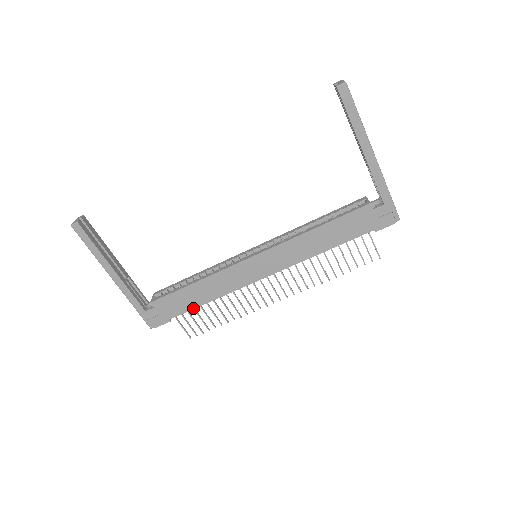
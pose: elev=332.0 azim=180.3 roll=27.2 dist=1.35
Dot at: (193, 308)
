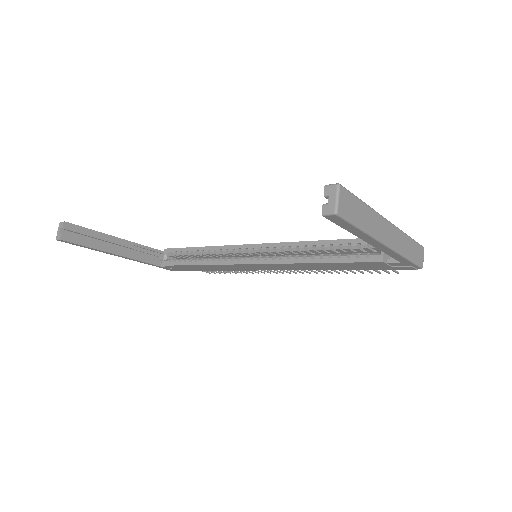
Dot at: (204, 270)
